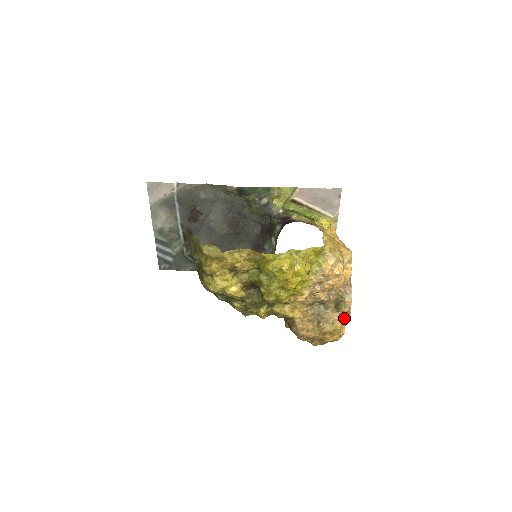
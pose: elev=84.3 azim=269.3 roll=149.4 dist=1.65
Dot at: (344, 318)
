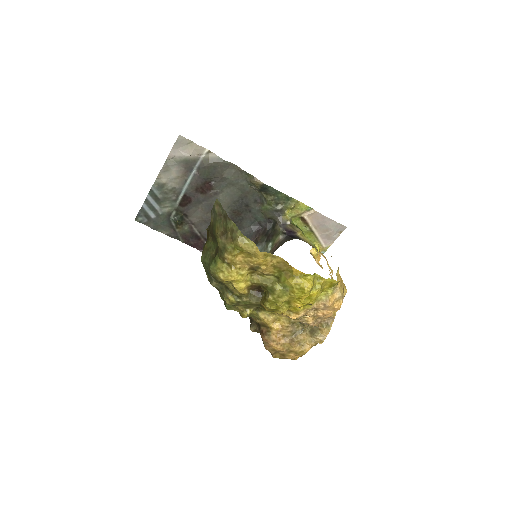
Dot at: (314, 344)
